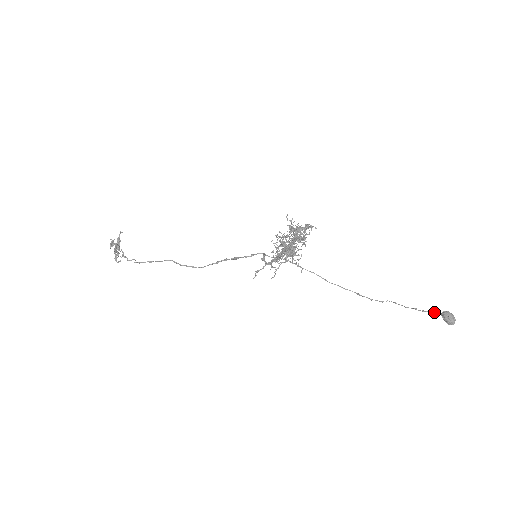
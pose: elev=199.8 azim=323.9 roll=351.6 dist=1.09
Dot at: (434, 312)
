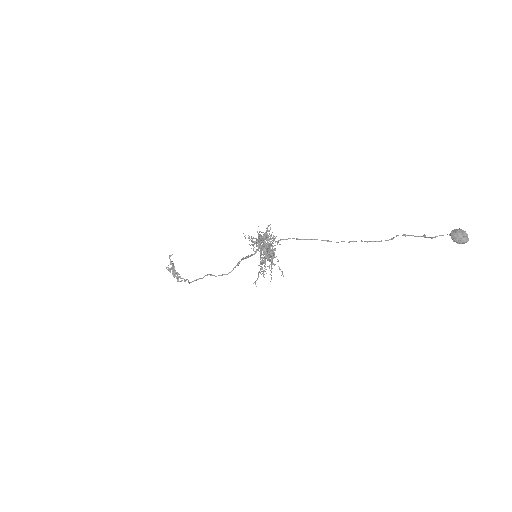
Dot at: (443, 235)
